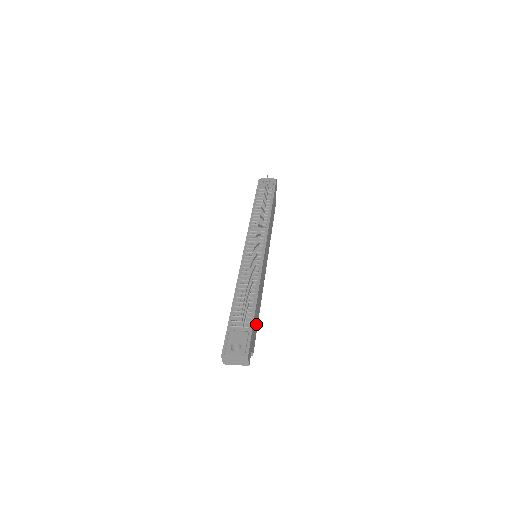
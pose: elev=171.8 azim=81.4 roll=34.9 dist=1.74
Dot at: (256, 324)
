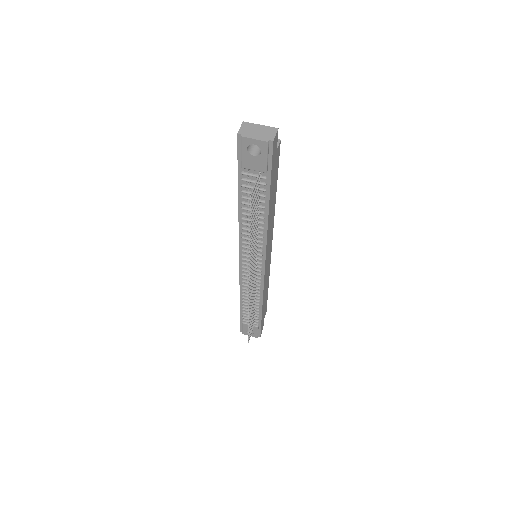
Dot at: (265, 303)
